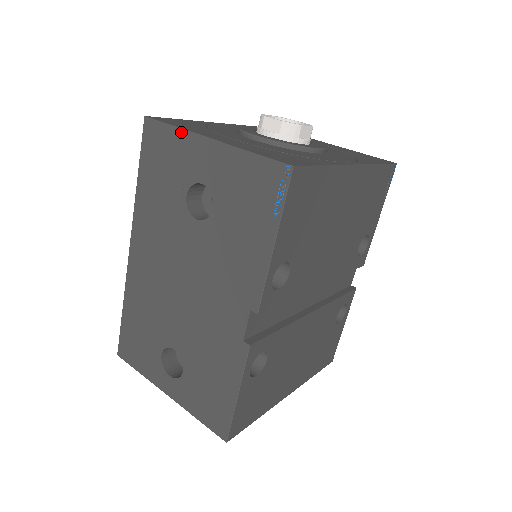
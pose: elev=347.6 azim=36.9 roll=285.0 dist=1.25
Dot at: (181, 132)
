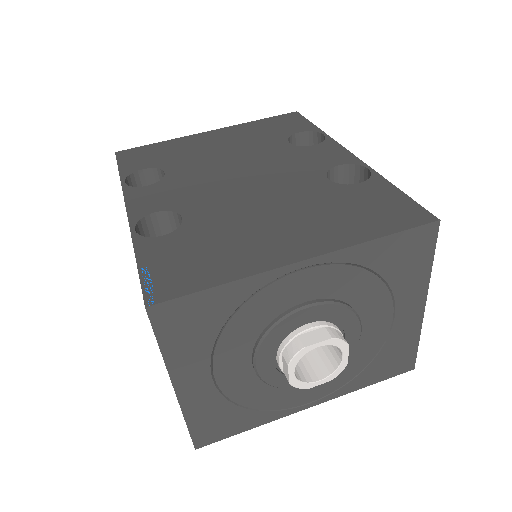
Dot at: occluded
